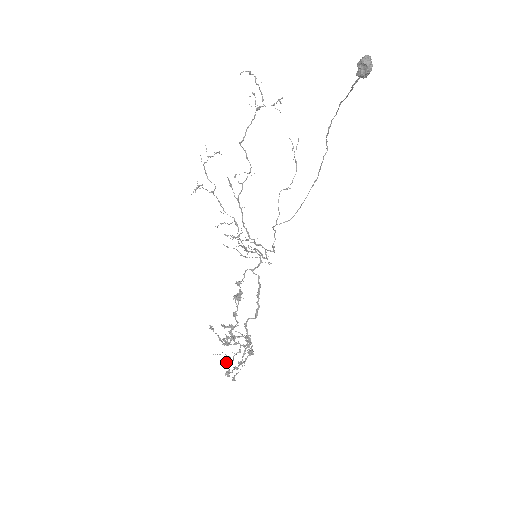
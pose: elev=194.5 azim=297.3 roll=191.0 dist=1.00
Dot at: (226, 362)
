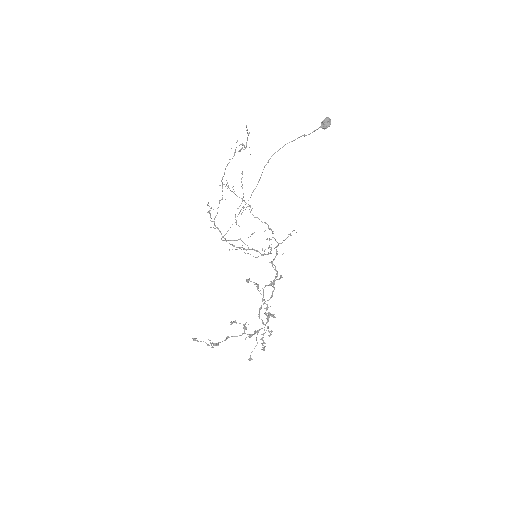
Dot at: occluded
